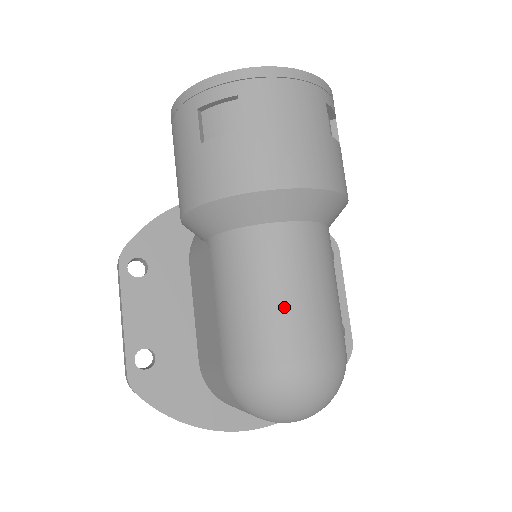
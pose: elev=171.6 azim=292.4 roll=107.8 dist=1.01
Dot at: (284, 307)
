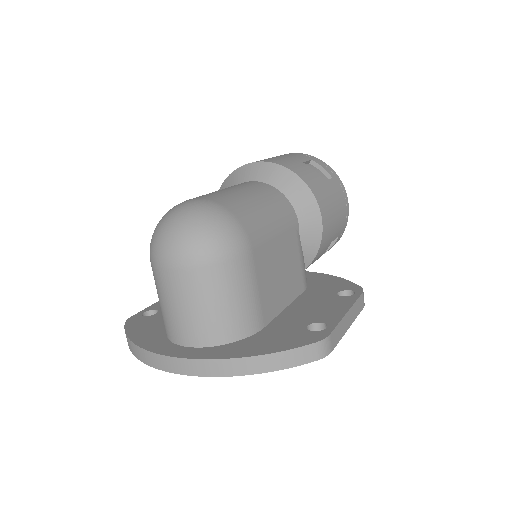
Dot at: occluded
